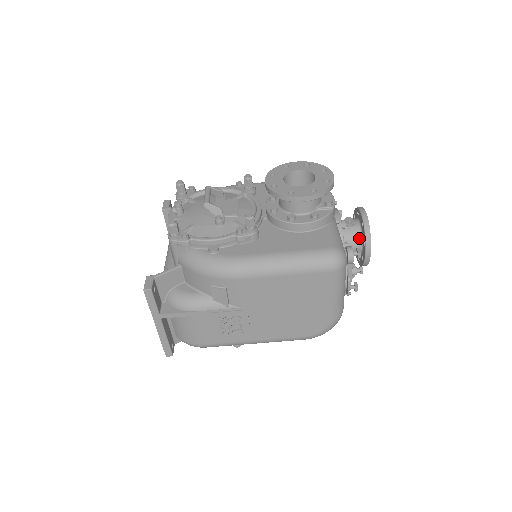
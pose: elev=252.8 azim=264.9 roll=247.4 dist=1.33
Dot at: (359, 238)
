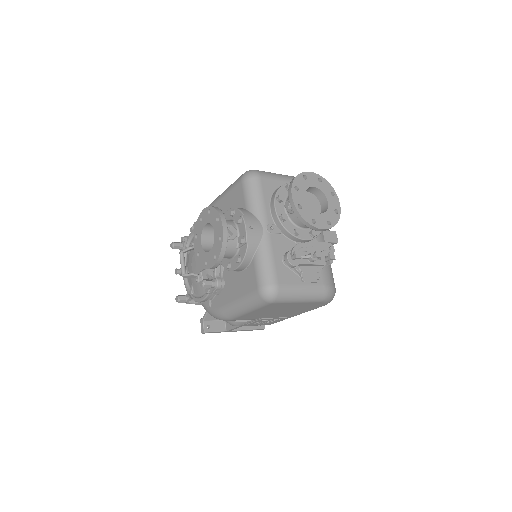
Dot at: occluded
